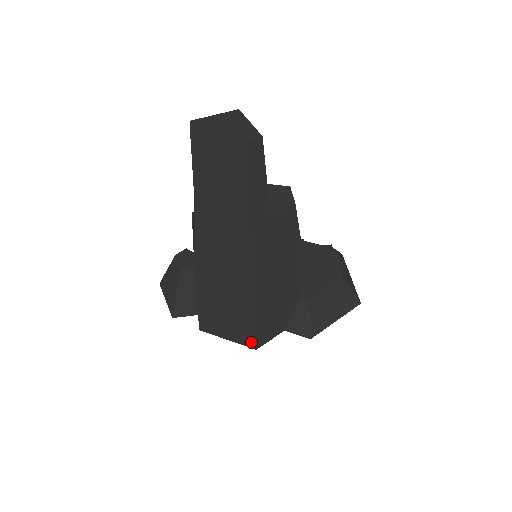
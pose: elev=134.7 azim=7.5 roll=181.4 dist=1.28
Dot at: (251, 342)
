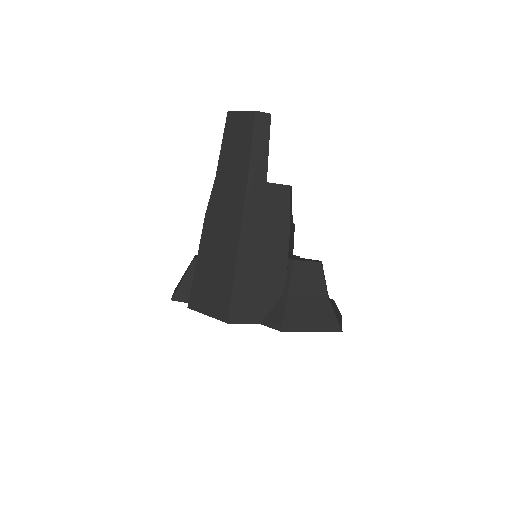
Dot at: (225, 313)
